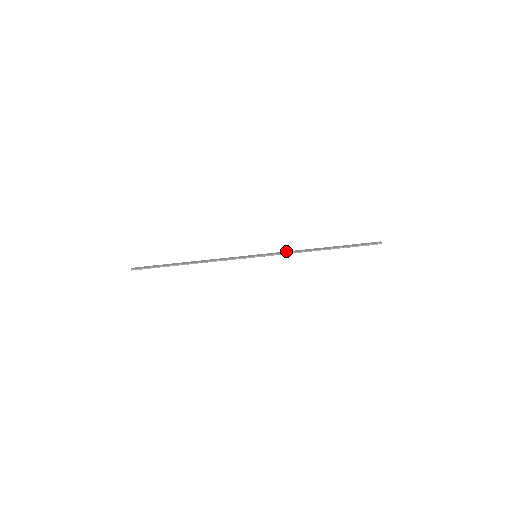
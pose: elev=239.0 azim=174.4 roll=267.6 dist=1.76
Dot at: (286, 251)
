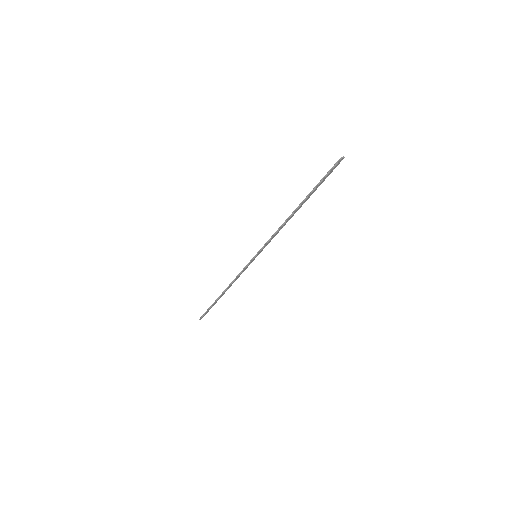
Dot at: (274, 235)
